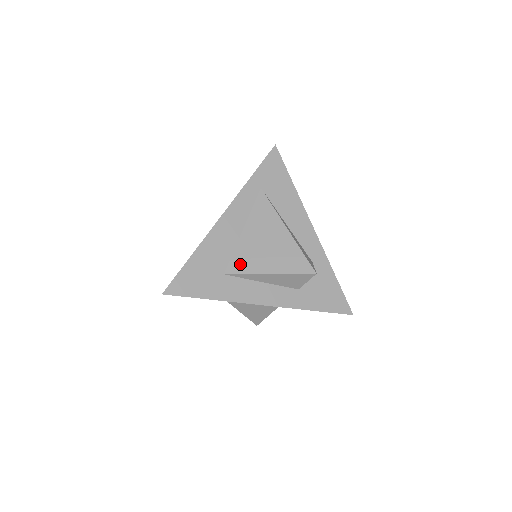
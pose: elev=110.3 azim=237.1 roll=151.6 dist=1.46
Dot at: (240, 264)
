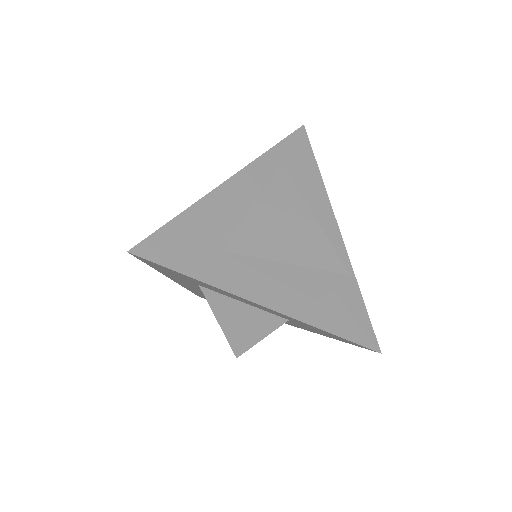
Dot at: (246, 243)
